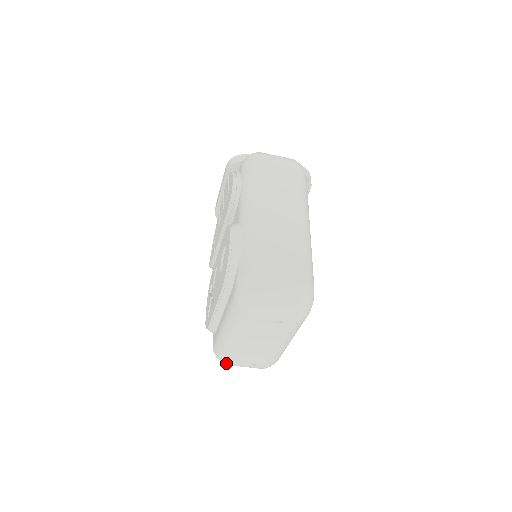
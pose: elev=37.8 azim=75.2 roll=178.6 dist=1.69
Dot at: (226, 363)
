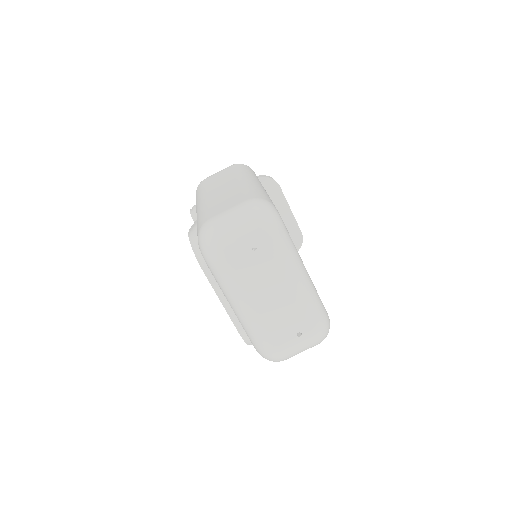
Dot at: (273, 353)
